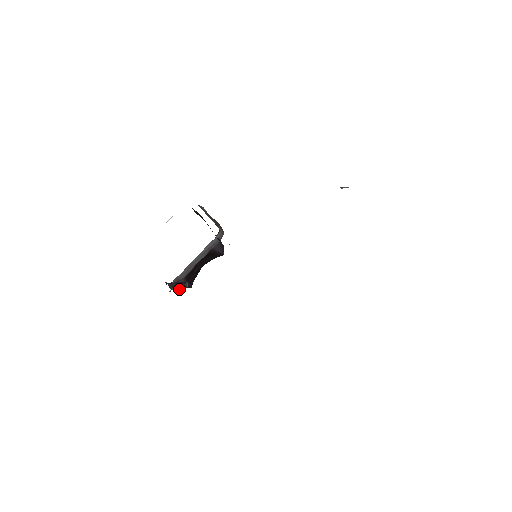
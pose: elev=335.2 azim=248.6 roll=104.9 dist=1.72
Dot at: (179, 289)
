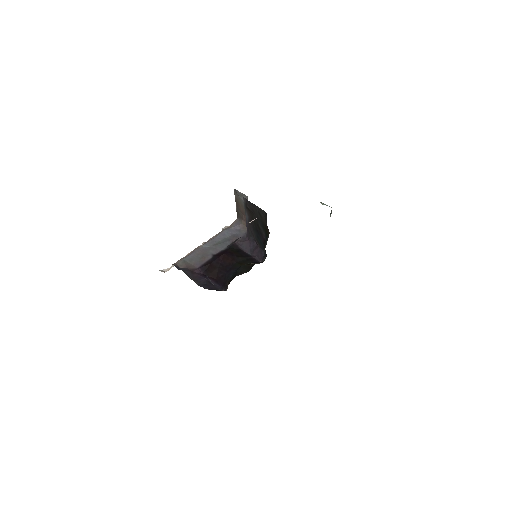
Dot at: (209, 288)
